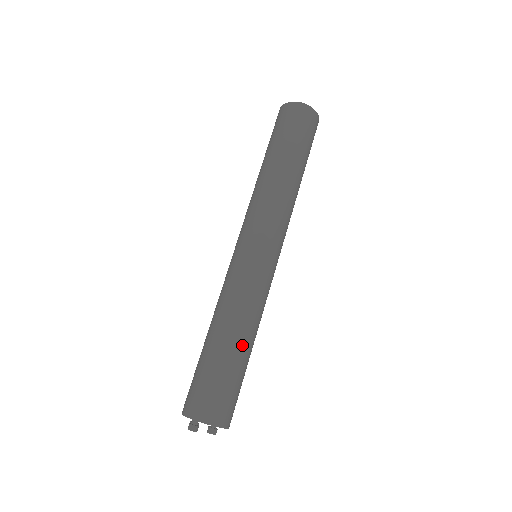
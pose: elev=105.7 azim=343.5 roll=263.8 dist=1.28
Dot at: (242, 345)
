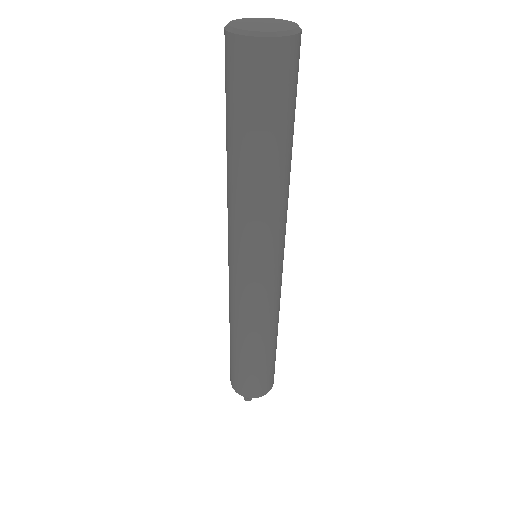
Dot at: (272, 343)
